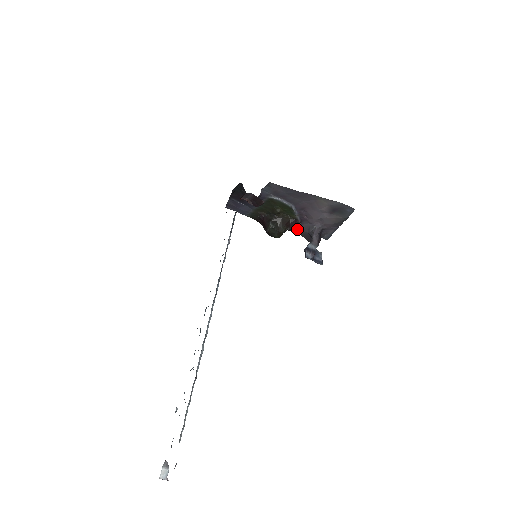
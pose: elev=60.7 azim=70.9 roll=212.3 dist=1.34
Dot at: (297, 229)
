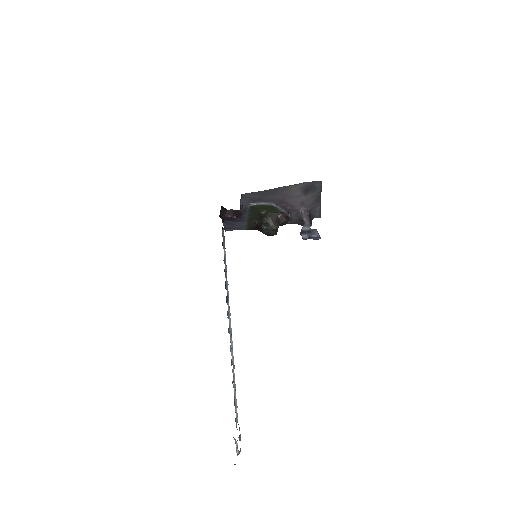
Dot at: (290, 221)
